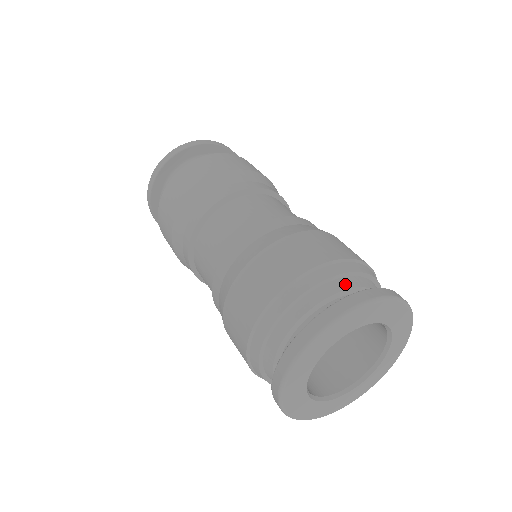
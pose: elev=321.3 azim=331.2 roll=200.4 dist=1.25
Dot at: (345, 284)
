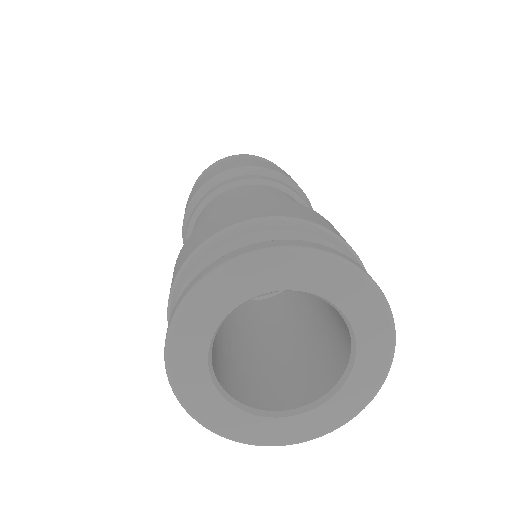
Dot at: occluded
